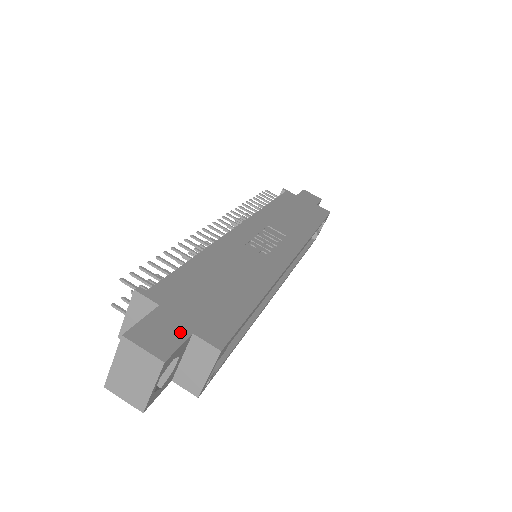
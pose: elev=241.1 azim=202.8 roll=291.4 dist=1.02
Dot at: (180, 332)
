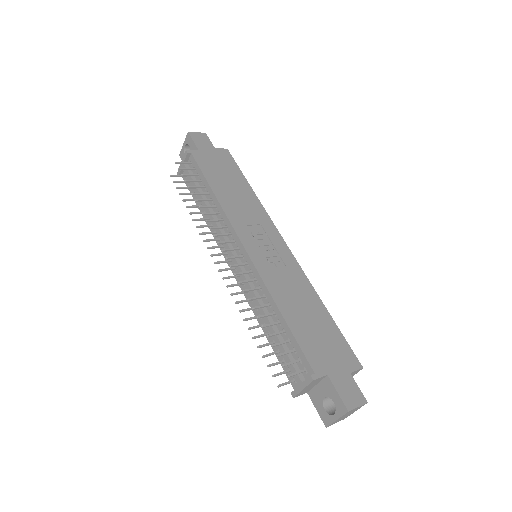
Dot at: (349, 379)
